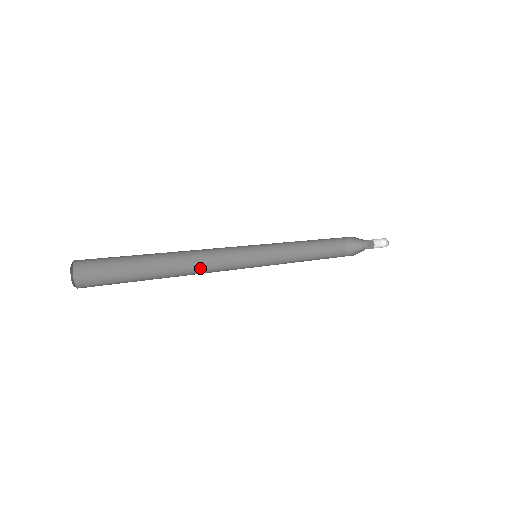
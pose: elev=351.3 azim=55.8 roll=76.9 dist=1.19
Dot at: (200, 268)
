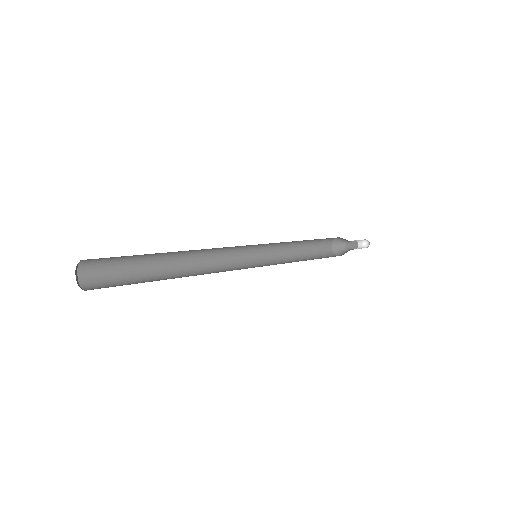
Dot at: (207, 273)
